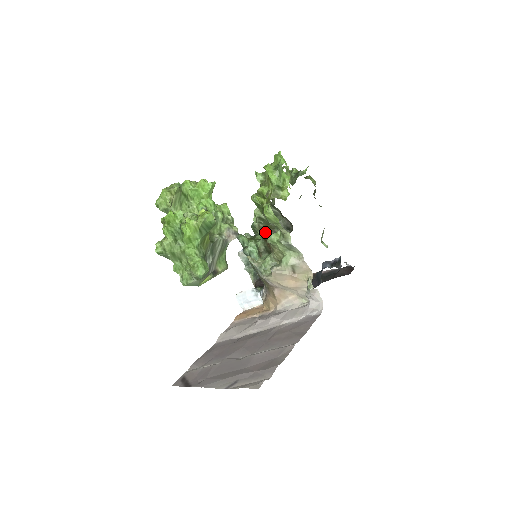
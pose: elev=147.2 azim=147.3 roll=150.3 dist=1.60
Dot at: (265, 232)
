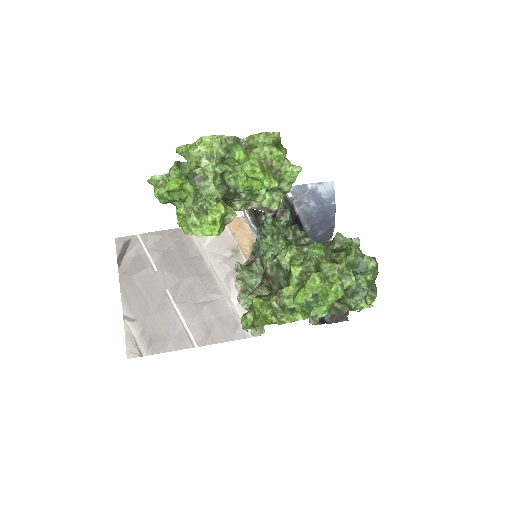
Dot at: (266, 277)
